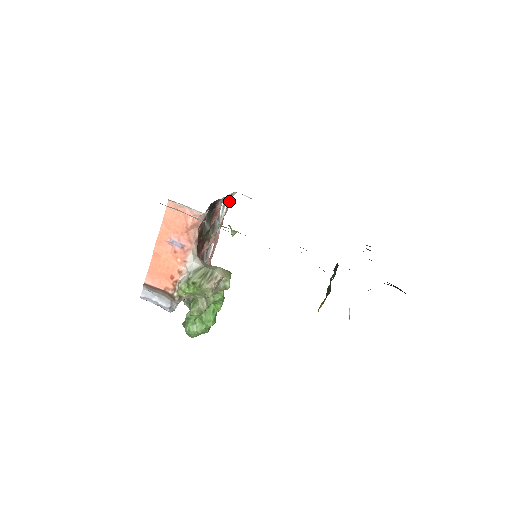
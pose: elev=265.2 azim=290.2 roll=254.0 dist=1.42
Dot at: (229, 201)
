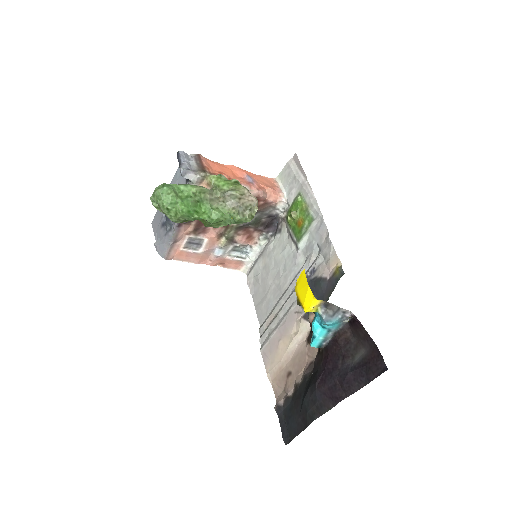
Dot at: (237, 267)
